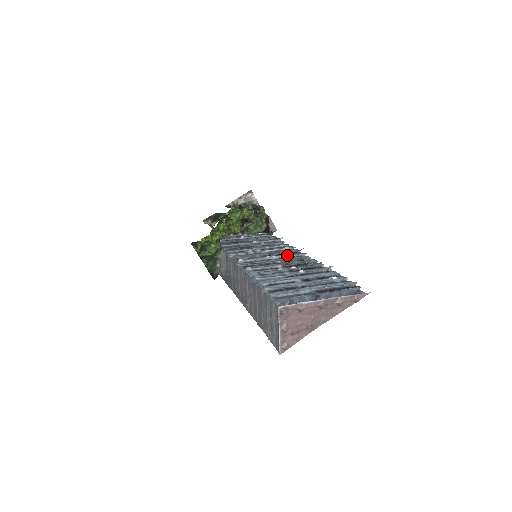
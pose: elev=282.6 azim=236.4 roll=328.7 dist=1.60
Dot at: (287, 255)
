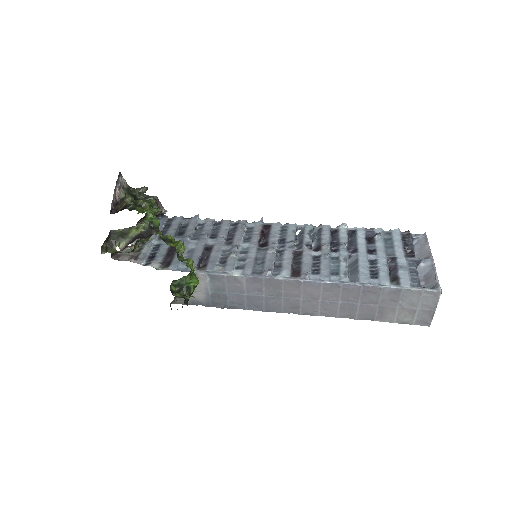
Dot at: (273, 235)
